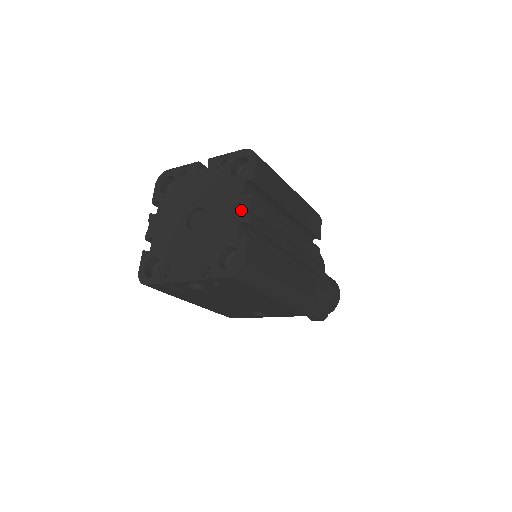
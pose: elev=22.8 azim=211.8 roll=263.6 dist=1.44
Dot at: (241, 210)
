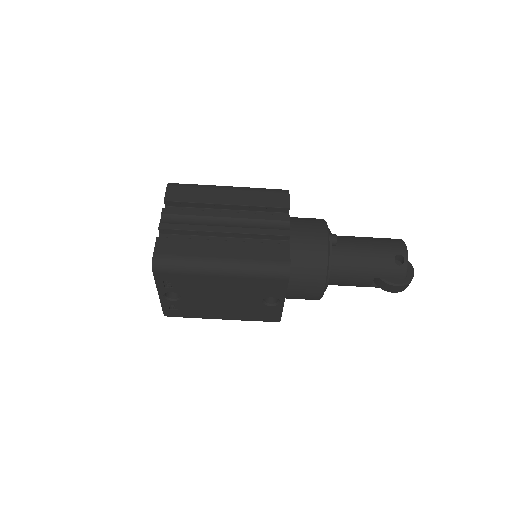
Dot at: occluded
